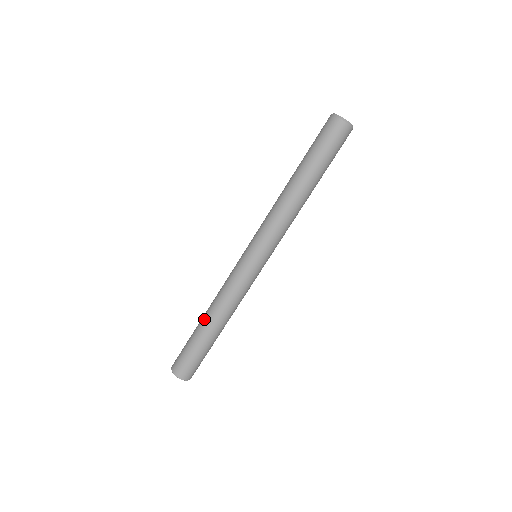
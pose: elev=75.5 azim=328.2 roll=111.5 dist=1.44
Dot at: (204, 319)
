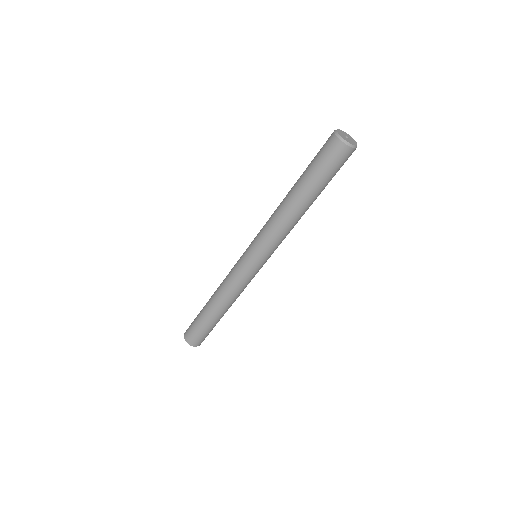
Dot at: (215, 310)
